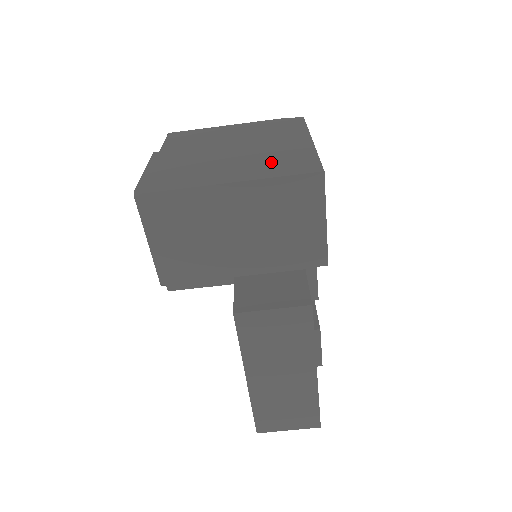
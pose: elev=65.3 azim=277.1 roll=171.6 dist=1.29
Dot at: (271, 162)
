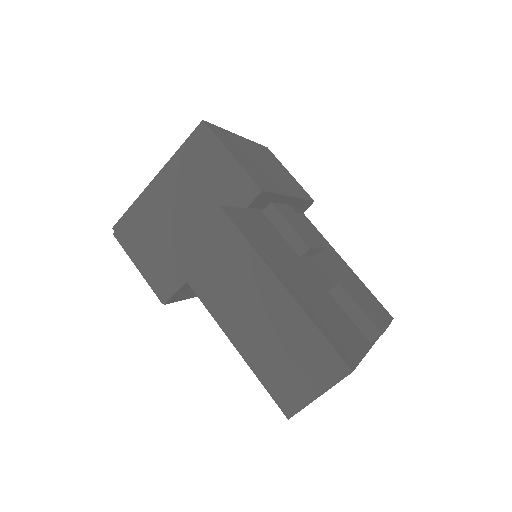
Dot at: occluded
